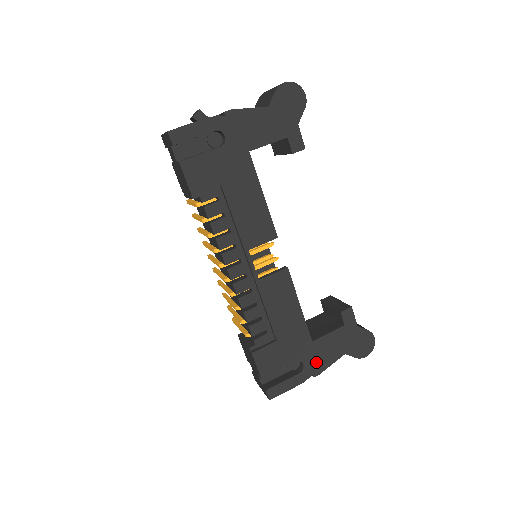
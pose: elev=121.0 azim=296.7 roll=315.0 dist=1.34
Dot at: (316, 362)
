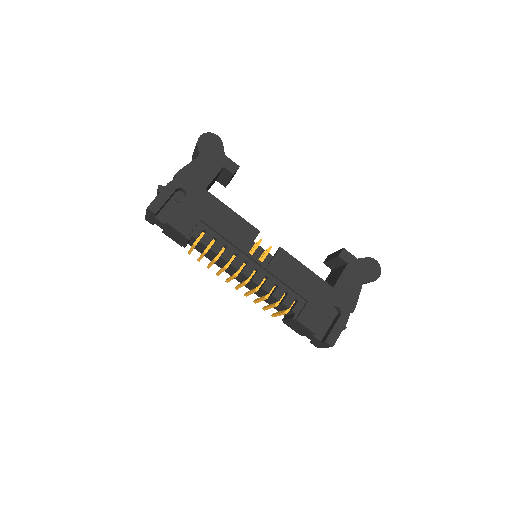
Dot at: (346, 301)
